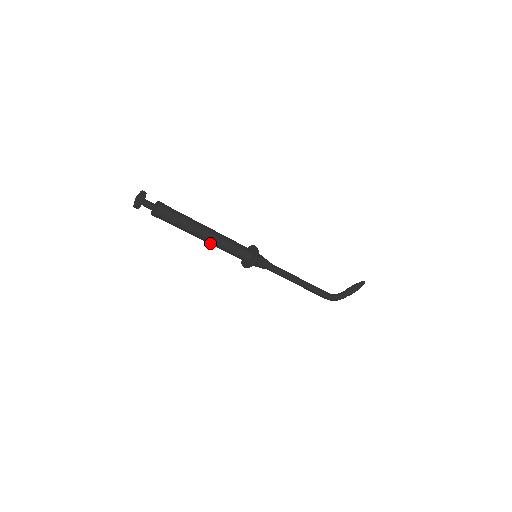
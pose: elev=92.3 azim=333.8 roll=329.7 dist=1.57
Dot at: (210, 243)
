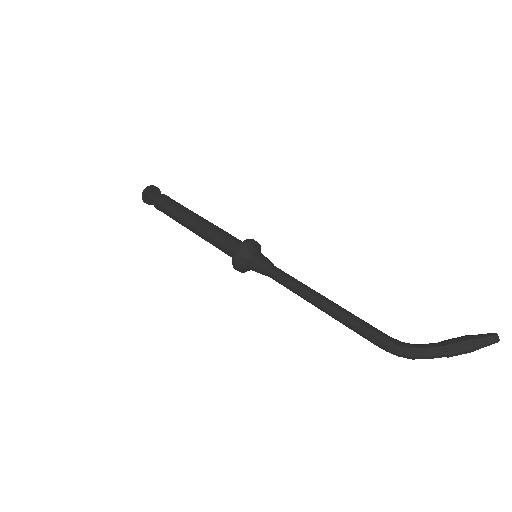
Dot at: (199, 233)
